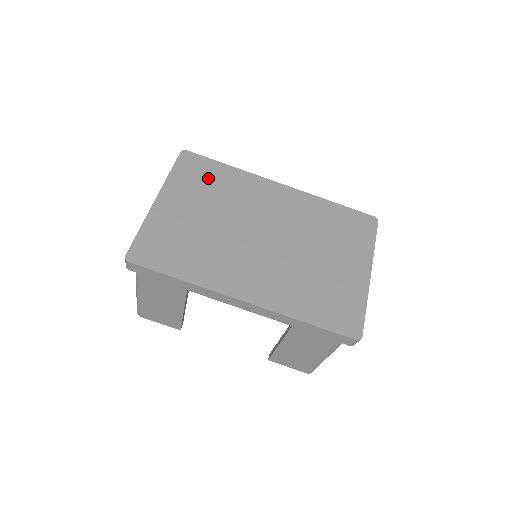
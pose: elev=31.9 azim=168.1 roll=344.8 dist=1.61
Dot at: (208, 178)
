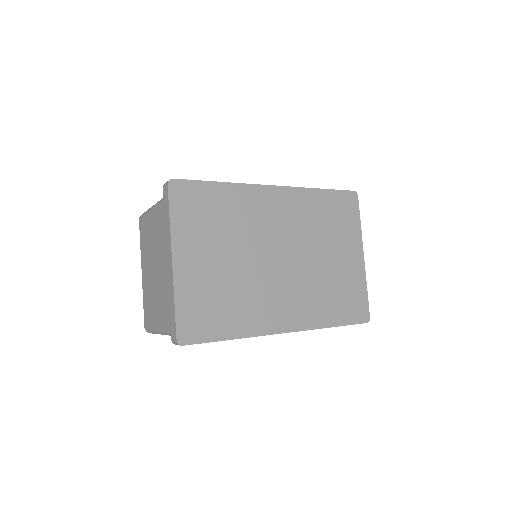
Dot at: (209, 209)
